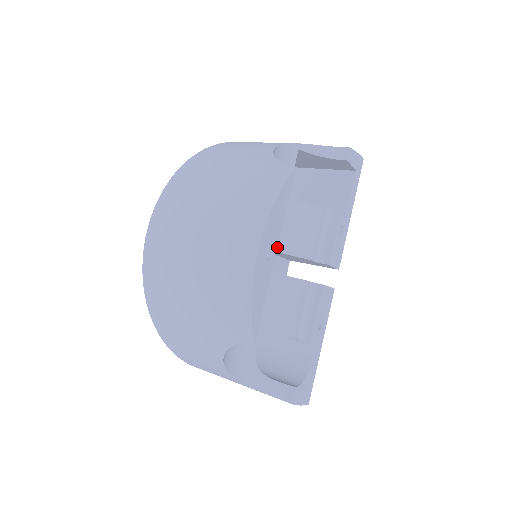
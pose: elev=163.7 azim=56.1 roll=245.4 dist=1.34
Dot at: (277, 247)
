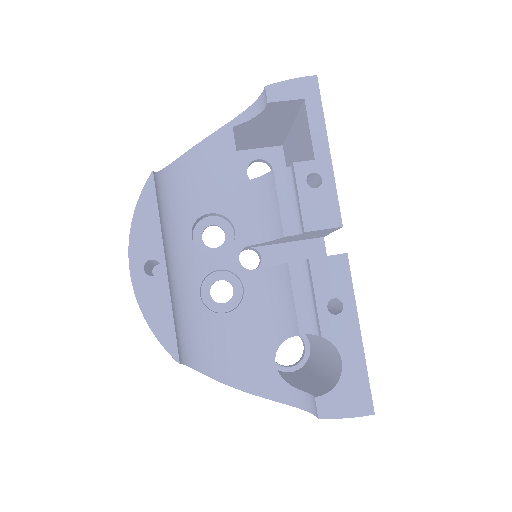
Dot at: (165, 258)
